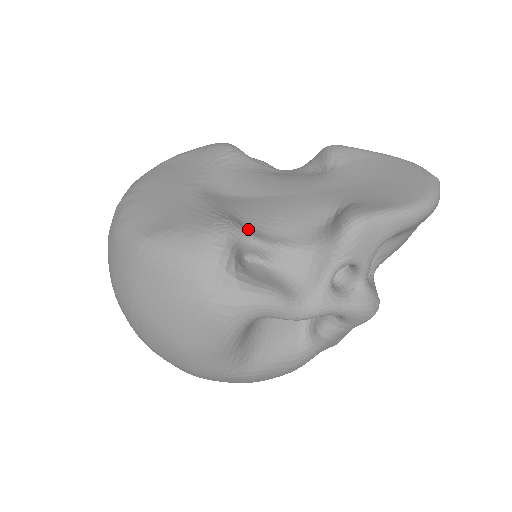
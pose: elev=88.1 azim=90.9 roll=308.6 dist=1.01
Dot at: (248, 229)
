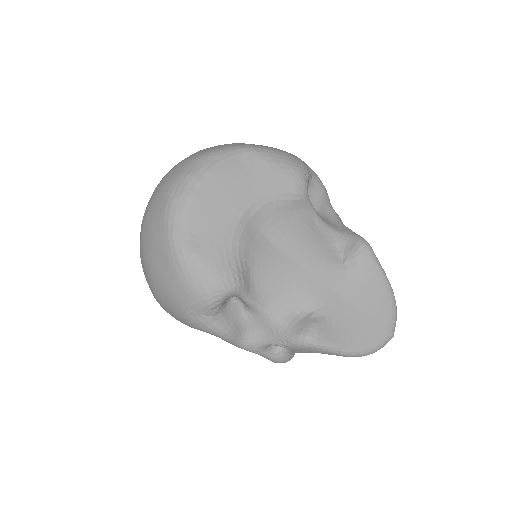
Dot at: (247, 287)
